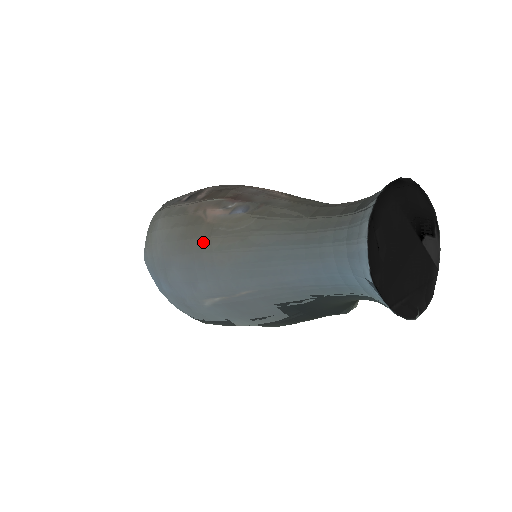
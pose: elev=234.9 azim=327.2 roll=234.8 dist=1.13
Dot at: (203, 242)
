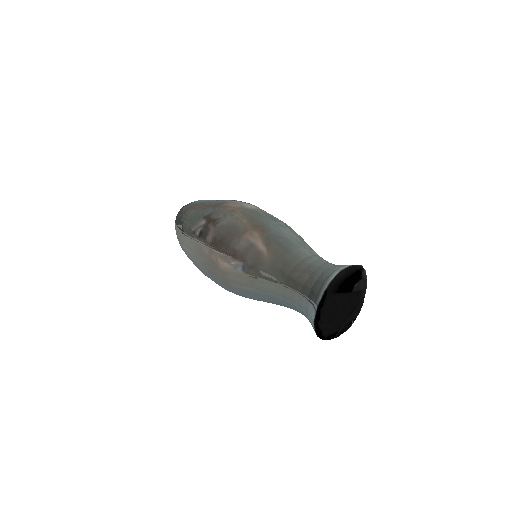
Dot at: (222, 278)
